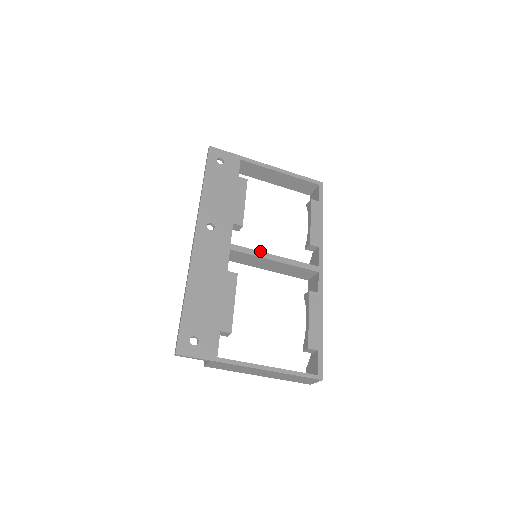
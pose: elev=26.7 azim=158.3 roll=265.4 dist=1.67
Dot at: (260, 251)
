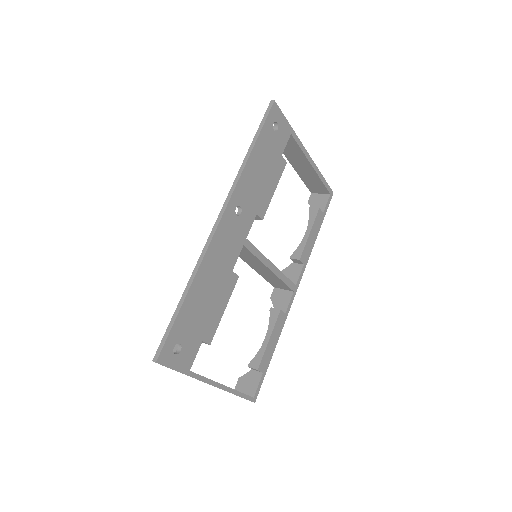
Dot at: occluded
